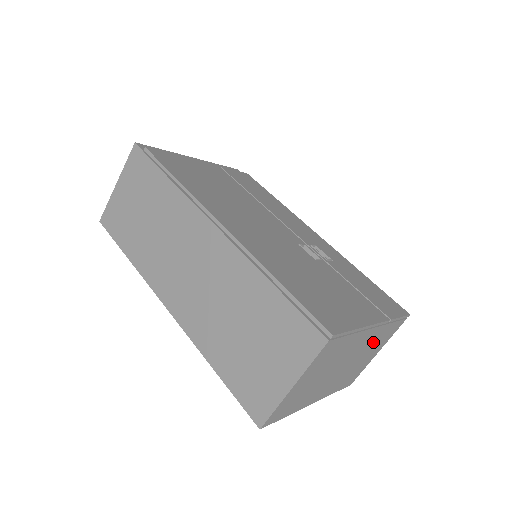
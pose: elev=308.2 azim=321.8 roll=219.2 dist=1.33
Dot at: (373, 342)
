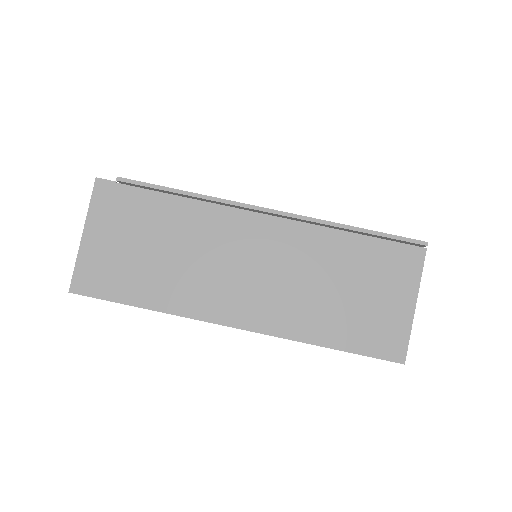
Dot at: occluded
